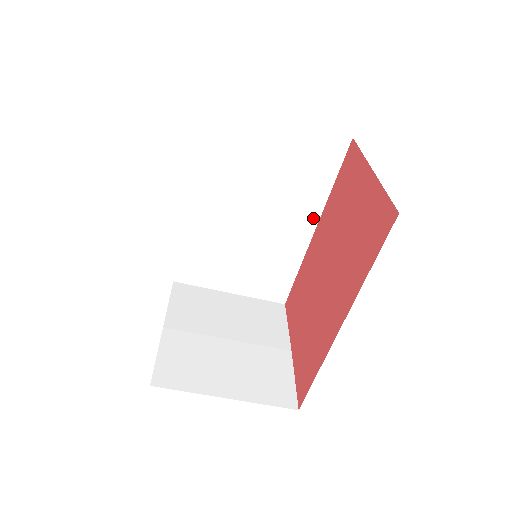
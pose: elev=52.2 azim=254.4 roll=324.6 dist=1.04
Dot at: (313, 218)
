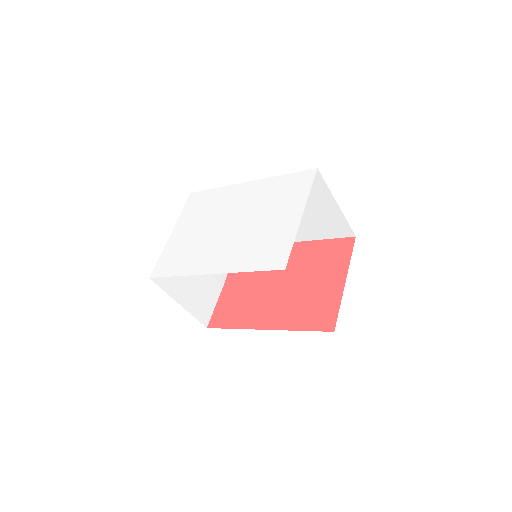
Dot at: (297, 239)
